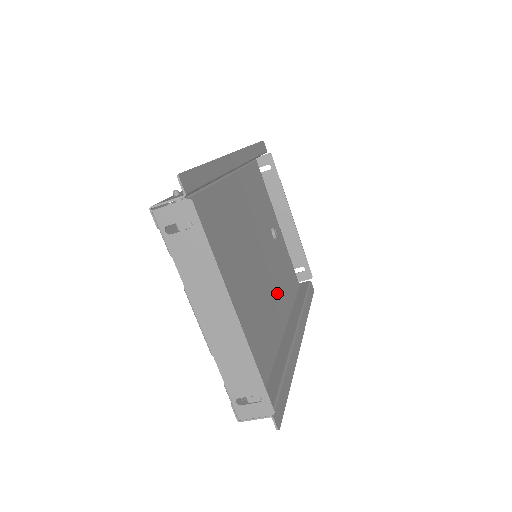
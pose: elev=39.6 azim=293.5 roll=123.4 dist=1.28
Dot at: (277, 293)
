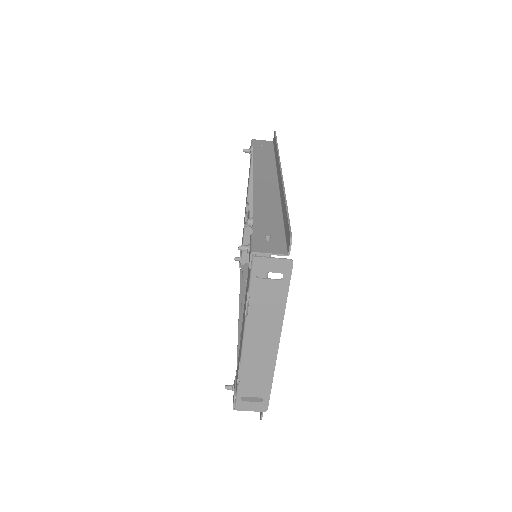
Dot at: occluded
